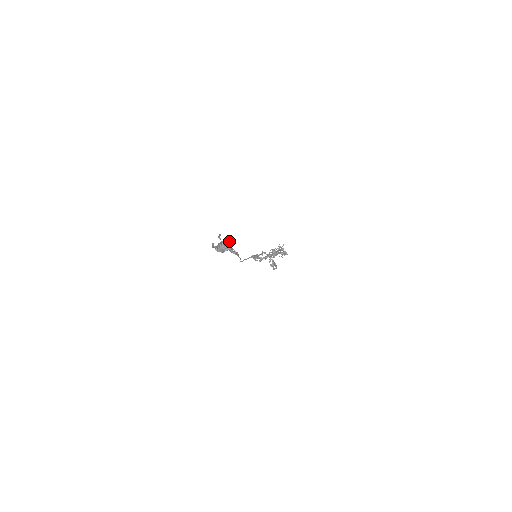
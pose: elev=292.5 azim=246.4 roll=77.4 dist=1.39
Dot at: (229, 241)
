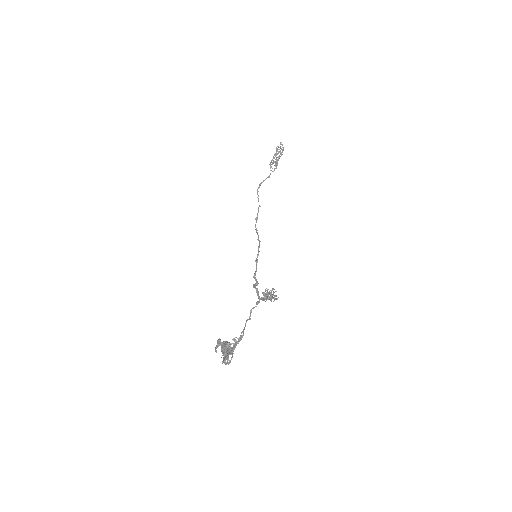
Dot at: (226, 351)
